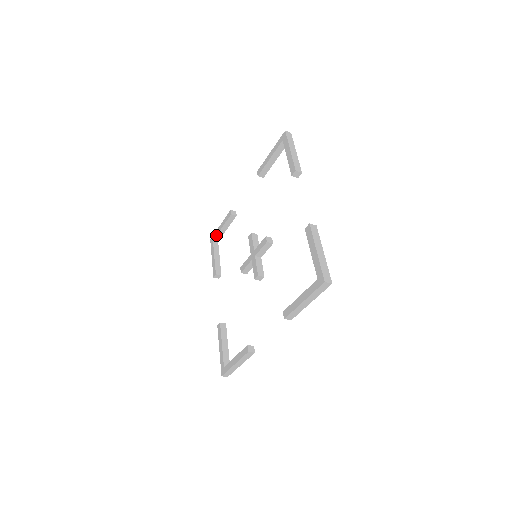
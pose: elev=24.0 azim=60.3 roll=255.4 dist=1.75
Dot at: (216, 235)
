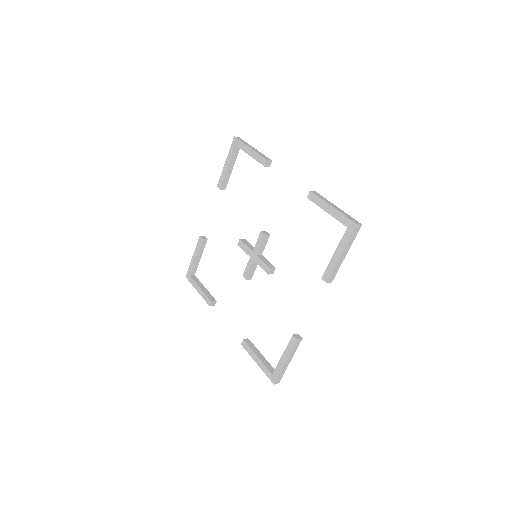
Dot at: (241, 149)
